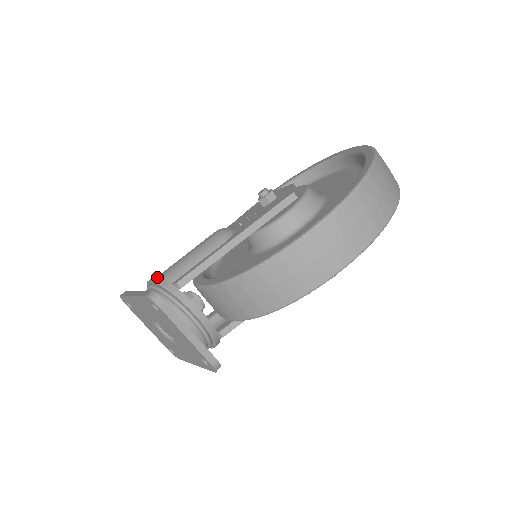
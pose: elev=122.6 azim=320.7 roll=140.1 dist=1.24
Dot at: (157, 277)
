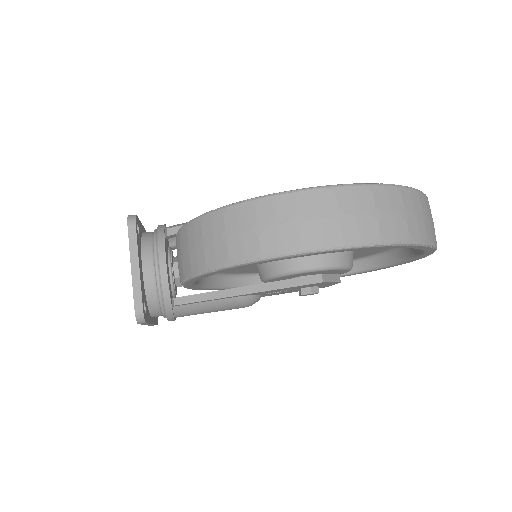
Dot at: (164, 224)
